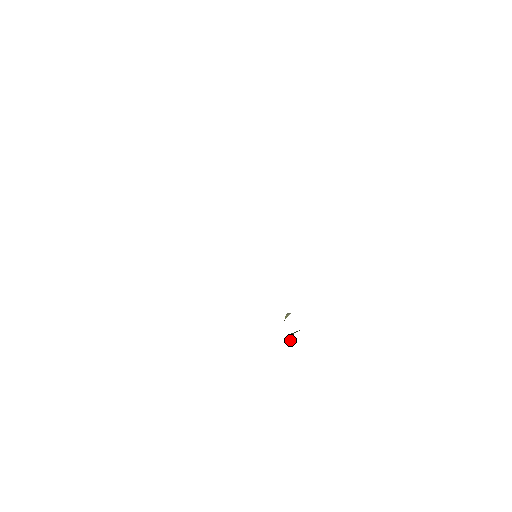
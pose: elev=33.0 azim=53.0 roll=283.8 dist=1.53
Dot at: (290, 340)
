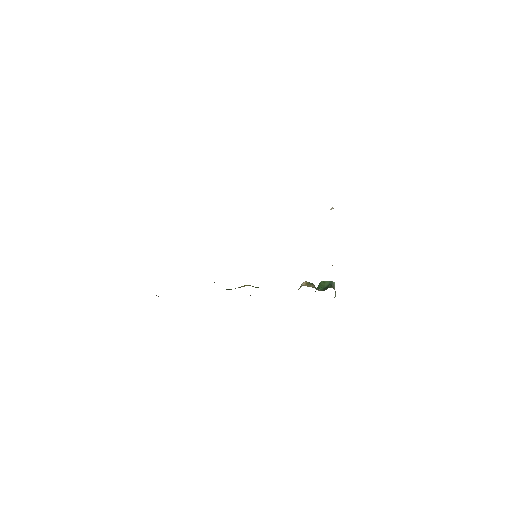
Dot at: occluded
